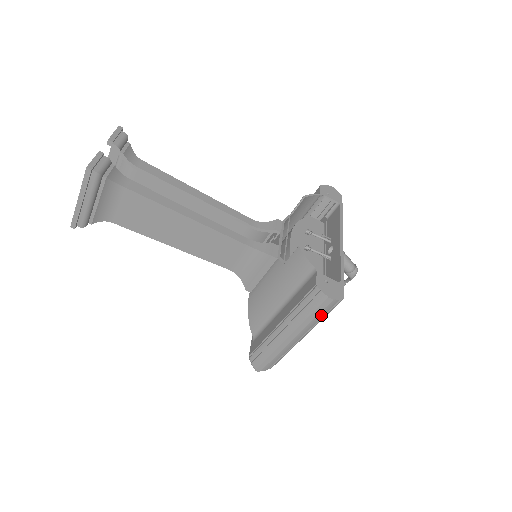
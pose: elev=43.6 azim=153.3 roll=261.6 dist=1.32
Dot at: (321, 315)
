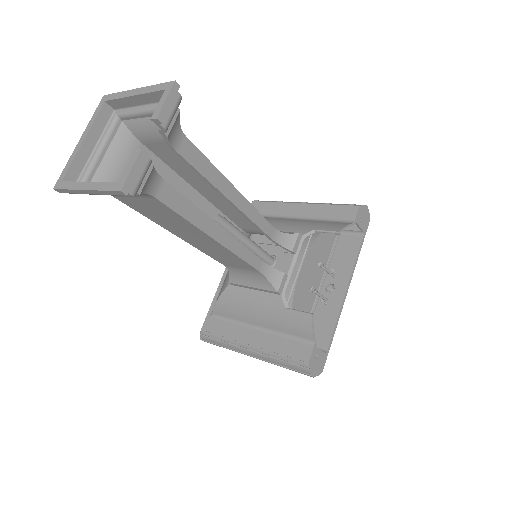
Dot at: occluded
